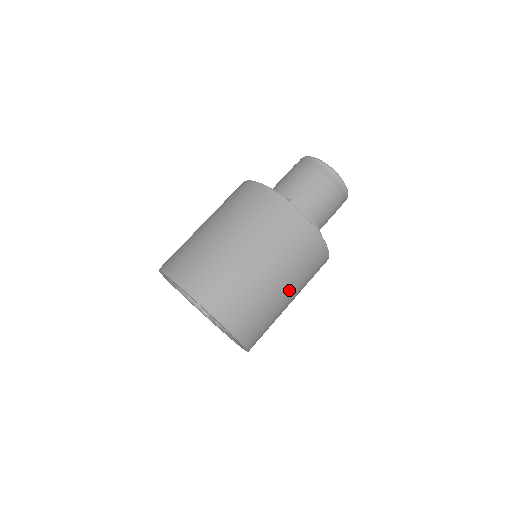
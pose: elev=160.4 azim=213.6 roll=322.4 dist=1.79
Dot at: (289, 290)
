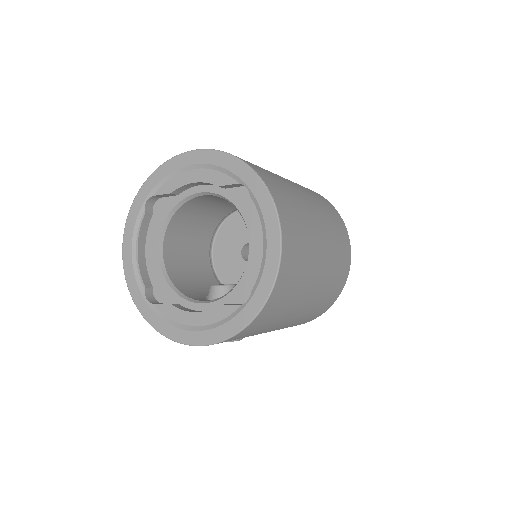
Dot at: (323, 271)
